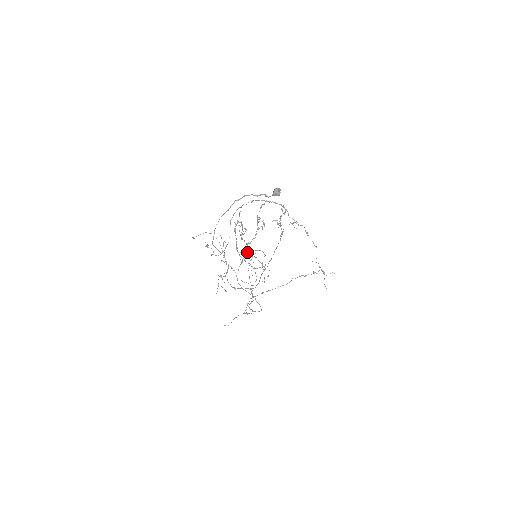
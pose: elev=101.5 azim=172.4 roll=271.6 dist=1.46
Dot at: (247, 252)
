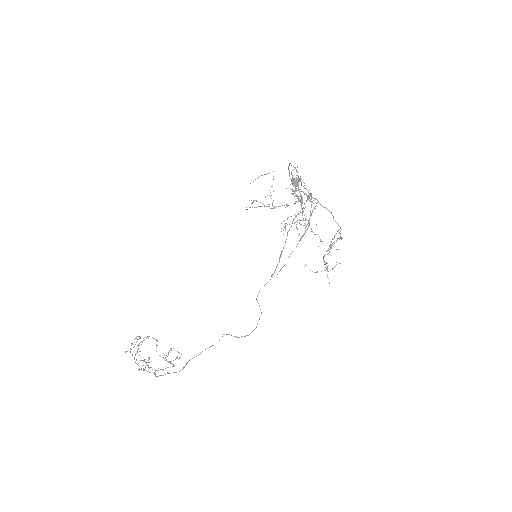
Dot at: (138, 336)
